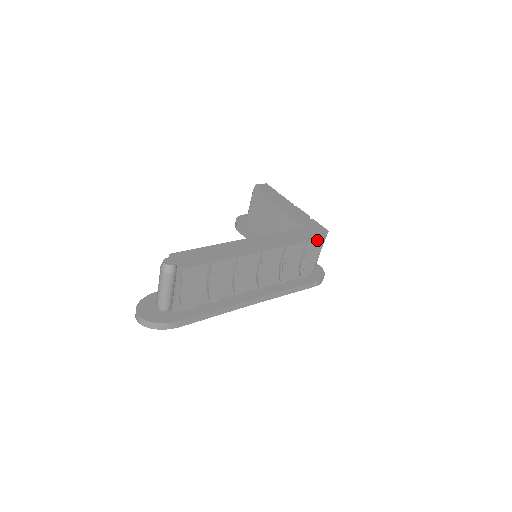
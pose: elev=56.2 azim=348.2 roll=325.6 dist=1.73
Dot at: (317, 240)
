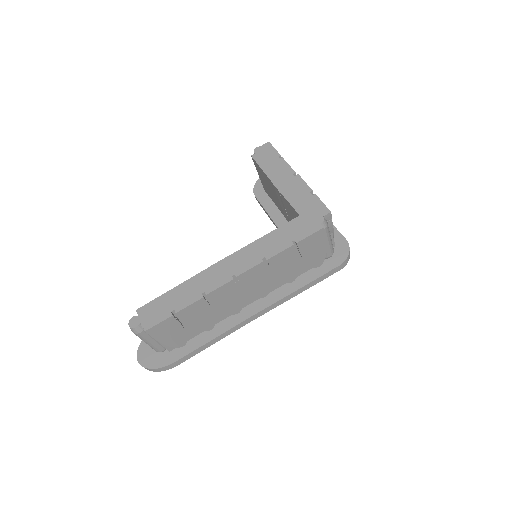
Dot at: (310, 235)
